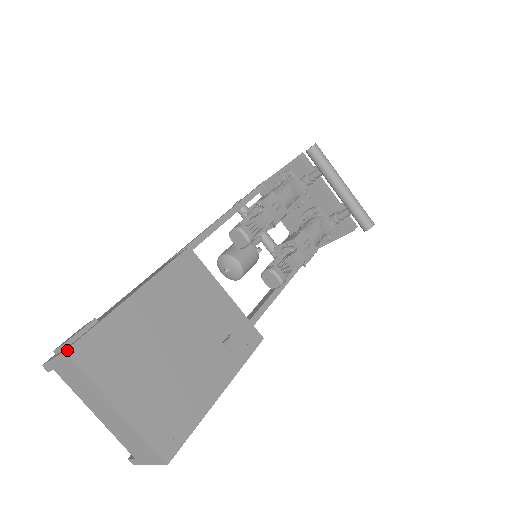
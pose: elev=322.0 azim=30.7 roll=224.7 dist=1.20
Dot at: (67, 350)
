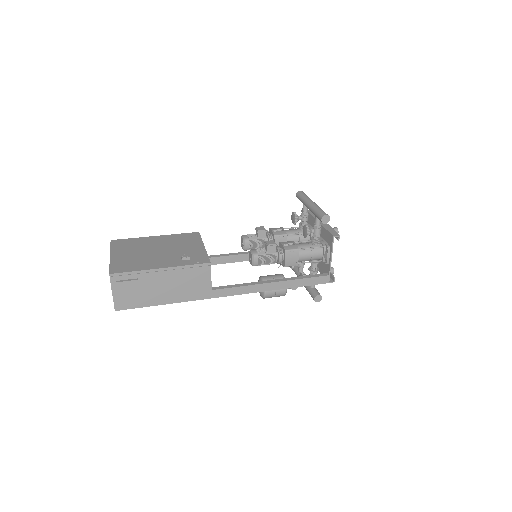
Dot at: (112, 240)
